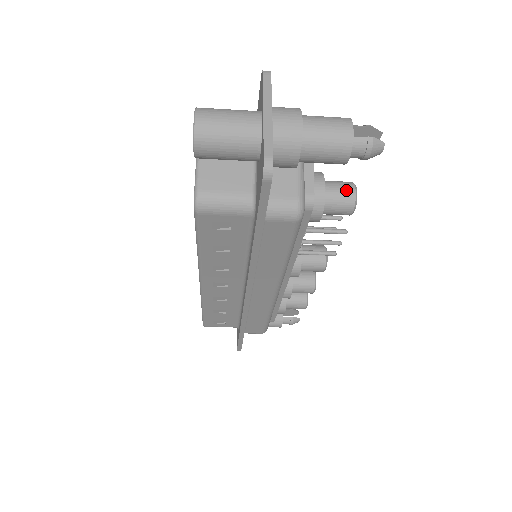
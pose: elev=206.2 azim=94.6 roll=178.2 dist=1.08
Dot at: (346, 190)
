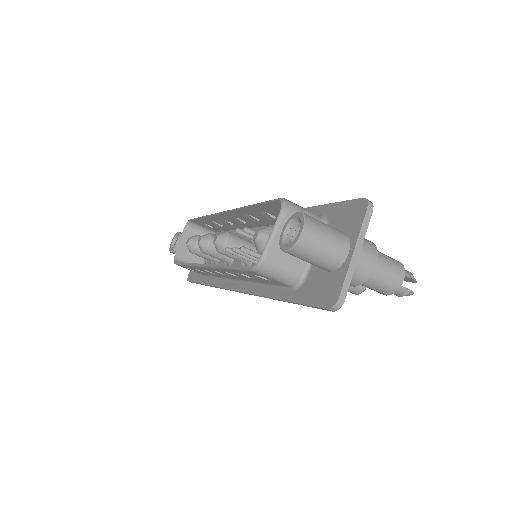
Dot at: occluded
